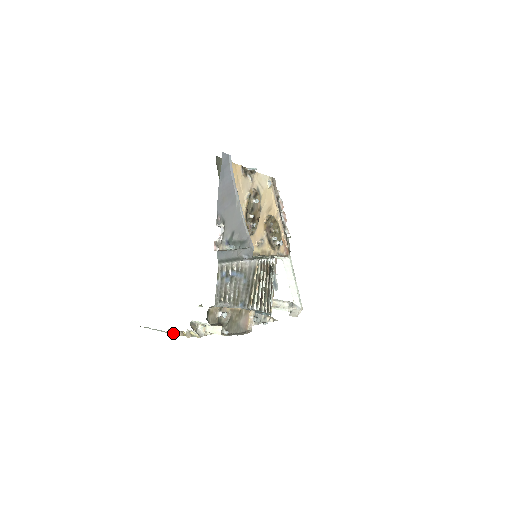
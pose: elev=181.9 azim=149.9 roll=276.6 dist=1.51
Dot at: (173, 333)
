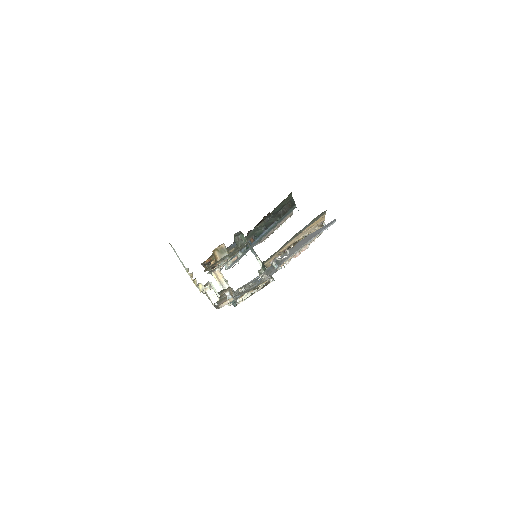
Dot at: (189, 273)
